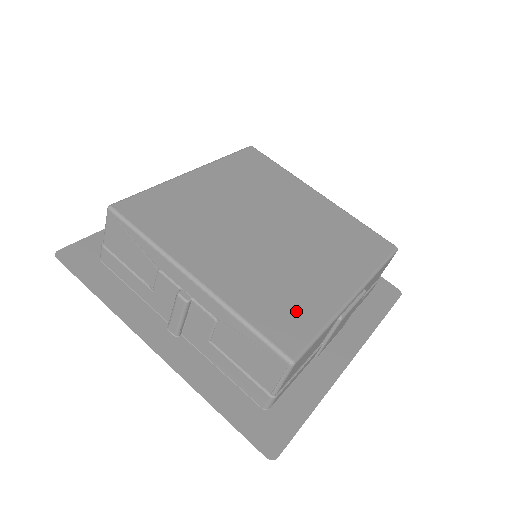
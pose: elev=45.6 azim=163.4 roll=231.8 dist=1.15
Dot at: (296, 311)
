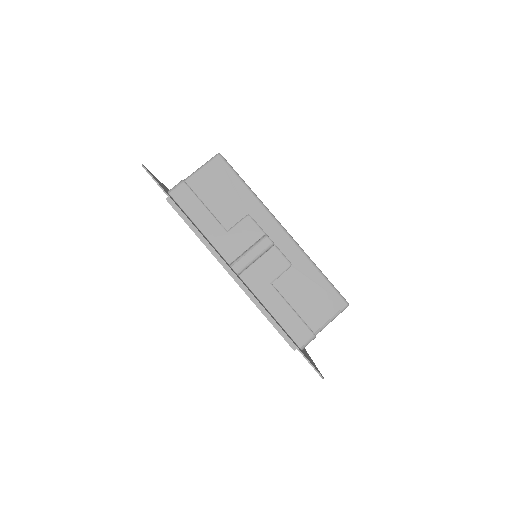
Dot at: occluded
